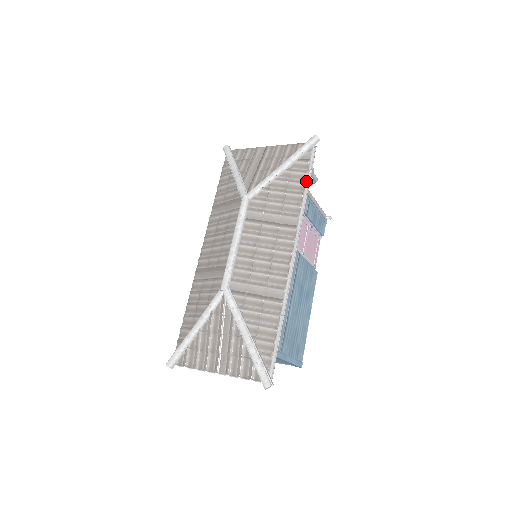
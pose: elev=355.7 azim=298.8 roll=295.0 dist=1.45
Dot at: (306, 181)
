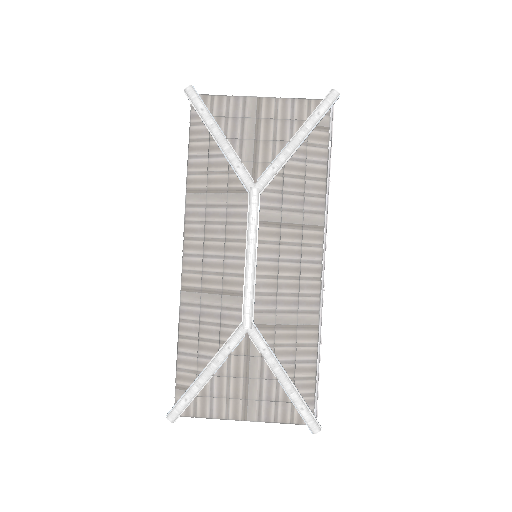
Dot at: (328, 160)
